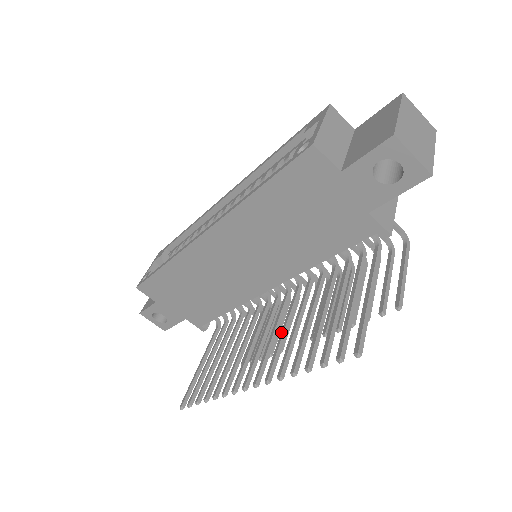
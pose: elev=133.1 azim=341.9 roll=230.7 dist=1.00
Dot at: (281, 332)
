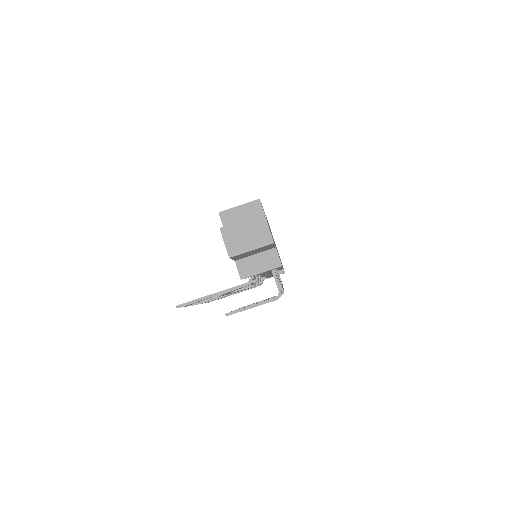
Dot at: occluded
